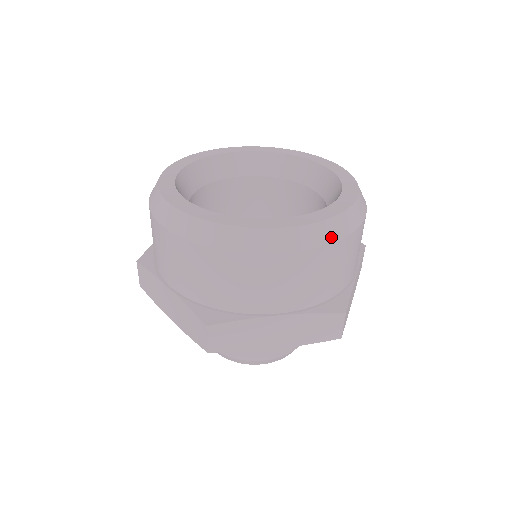
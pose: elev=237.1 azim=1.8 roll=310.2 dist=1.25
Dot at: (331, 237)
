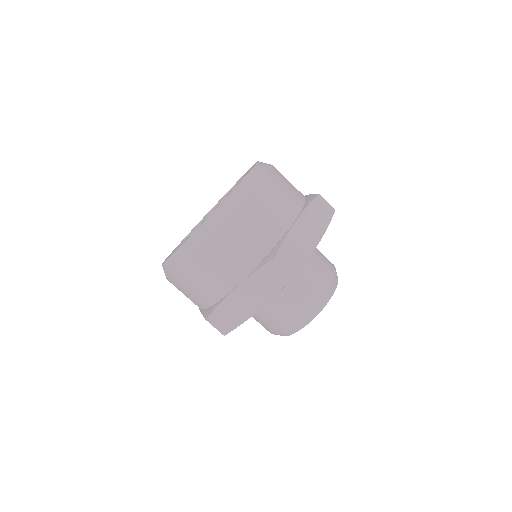
Dot at: (267, 168)
